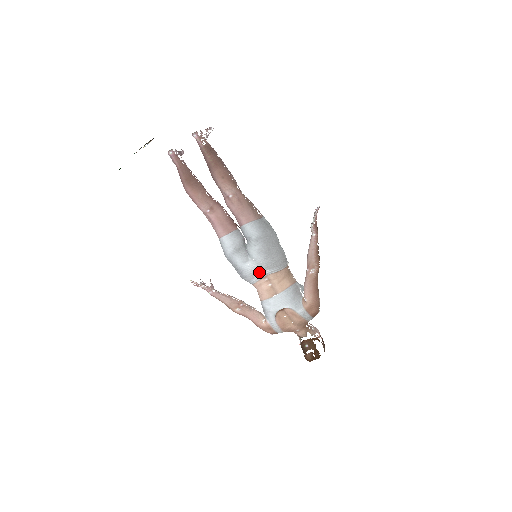
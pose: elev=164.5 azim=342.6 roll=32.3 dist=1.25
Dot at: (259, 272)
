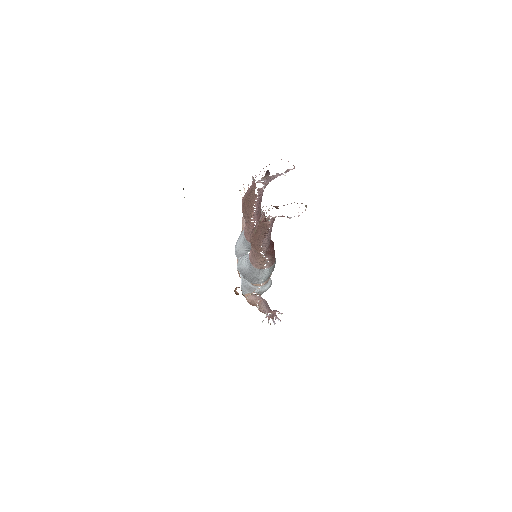
Dot at: occluded
